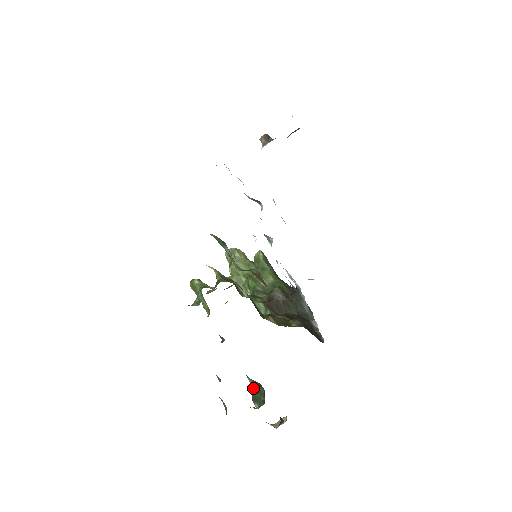
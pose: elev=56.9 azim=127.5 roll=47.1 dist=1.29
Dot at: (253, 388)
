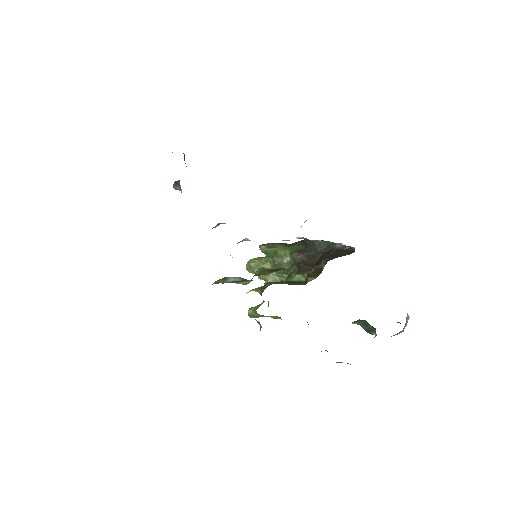
Dot at: (361, 326)
